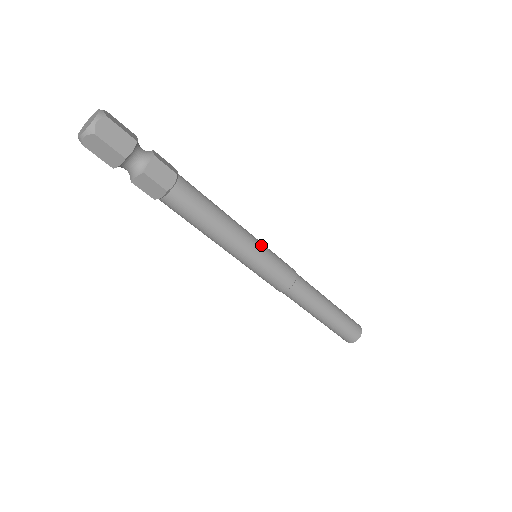
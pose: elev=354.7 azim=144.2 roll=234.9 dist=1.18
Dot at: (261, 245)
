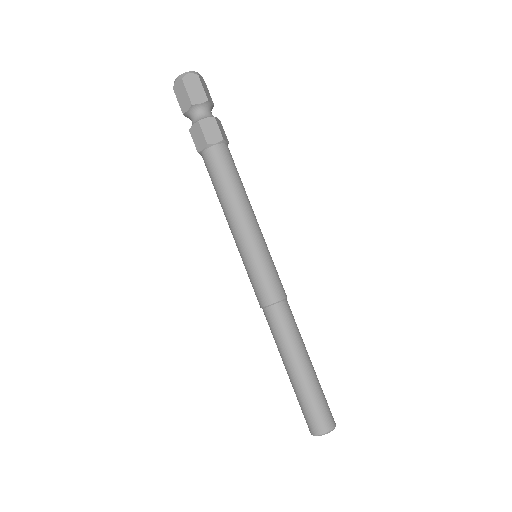
Dot at: (264, 244)
